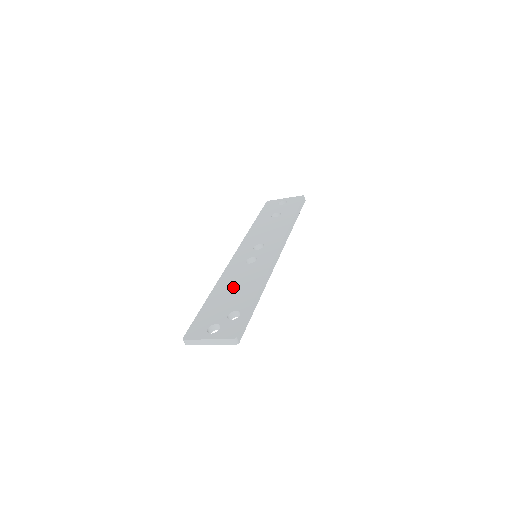
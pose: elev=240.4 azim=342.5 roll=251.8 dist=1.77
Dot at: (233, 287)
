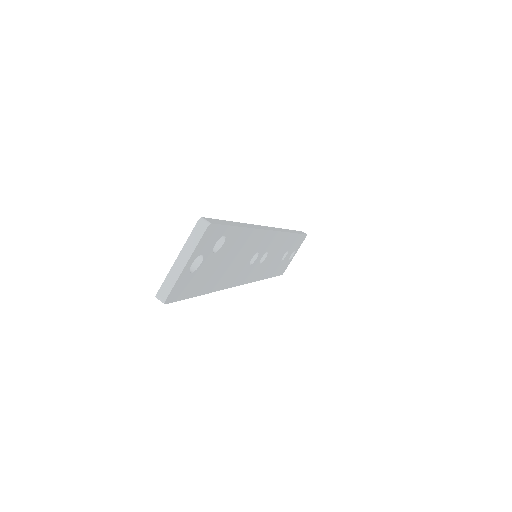
Dot at: occluded
